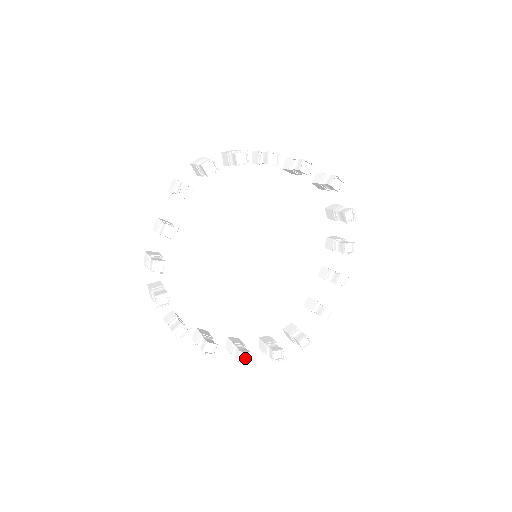
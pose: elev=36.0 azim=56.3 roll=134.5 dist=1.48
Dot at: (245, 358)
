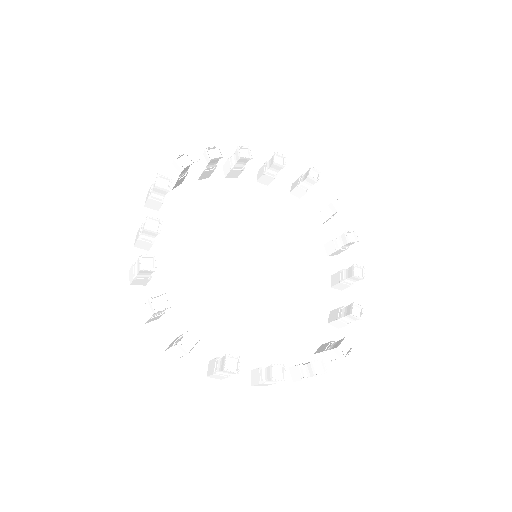
Dot at: (280, 375)
